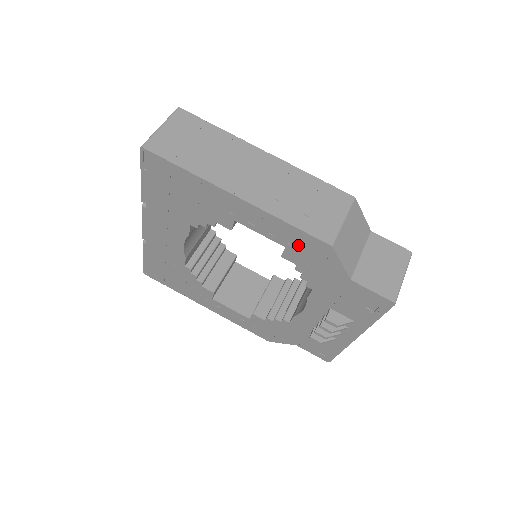
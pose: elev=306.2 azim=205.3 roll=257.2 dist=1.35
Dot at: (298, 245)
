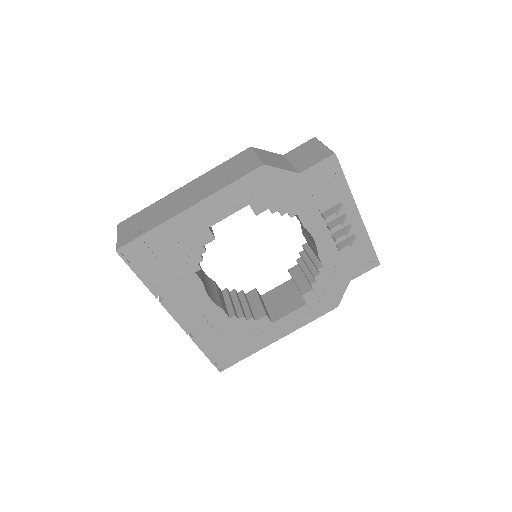
Dot at: (252, 192)
